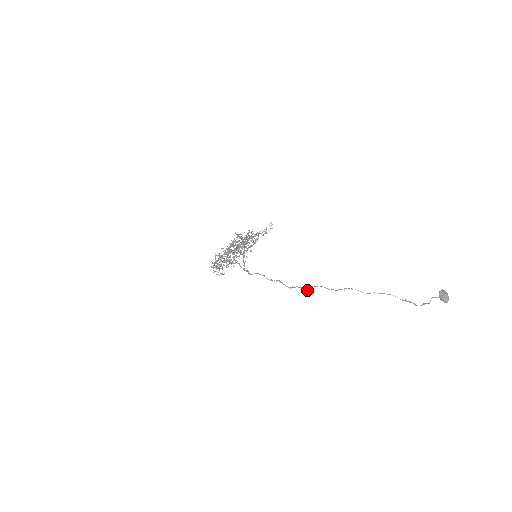
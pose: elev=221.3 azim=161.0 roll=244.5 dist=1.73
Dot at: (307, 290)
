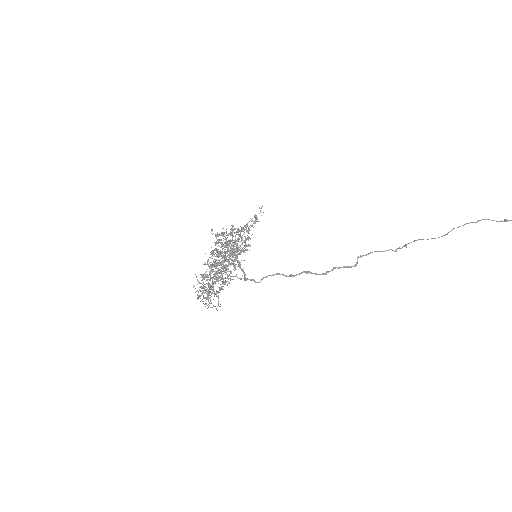
Dot at: occluded
